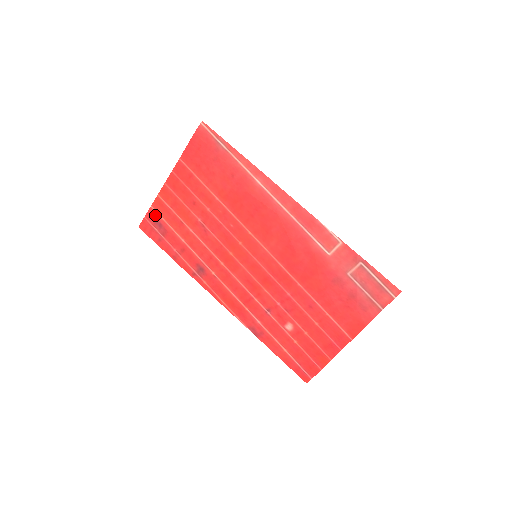
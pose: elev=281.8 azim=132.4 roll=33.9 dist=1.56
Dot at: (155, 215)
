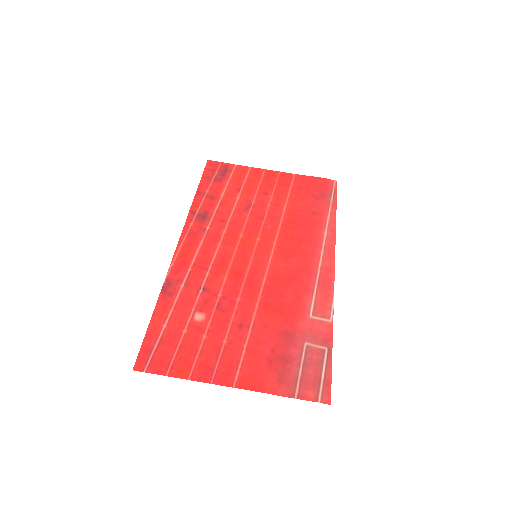
Dot at: (230, 169)
